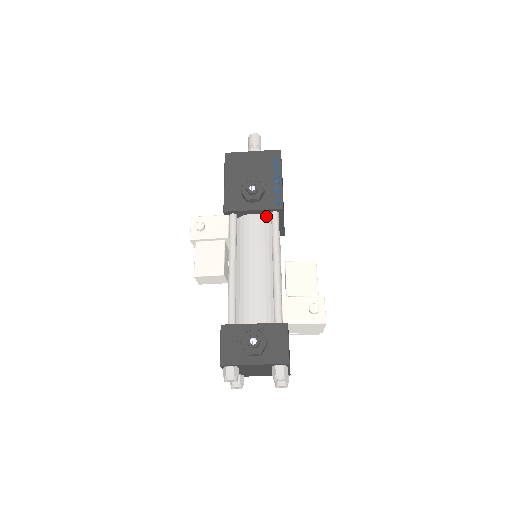
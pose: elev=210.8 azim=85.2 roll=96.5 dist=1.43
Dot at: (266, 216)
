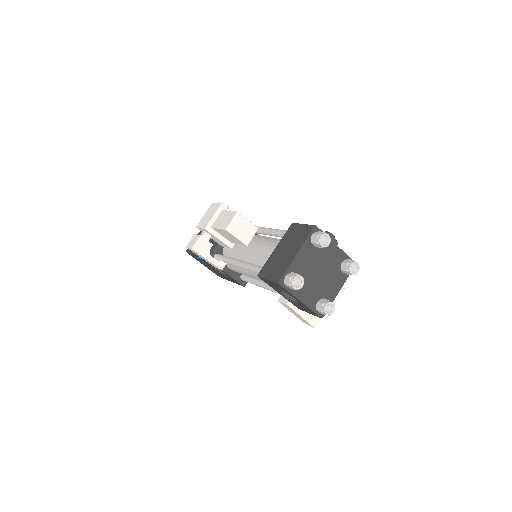
Dot at: occluded
